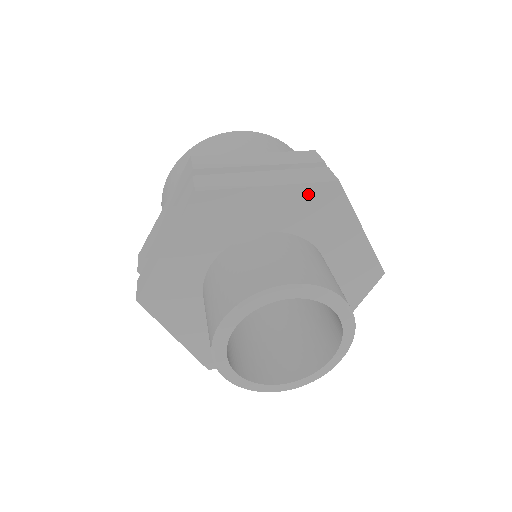
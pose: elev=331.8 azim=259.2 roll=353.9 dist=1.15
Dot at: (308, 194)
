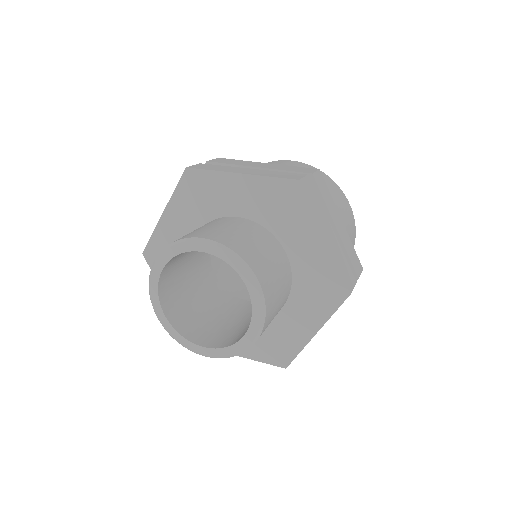
Dot at: (272, 188)
